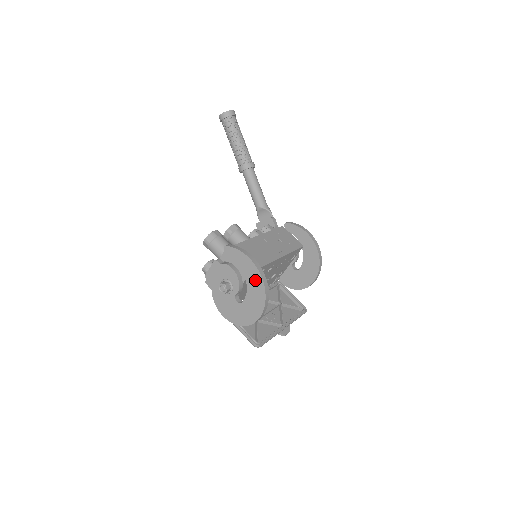
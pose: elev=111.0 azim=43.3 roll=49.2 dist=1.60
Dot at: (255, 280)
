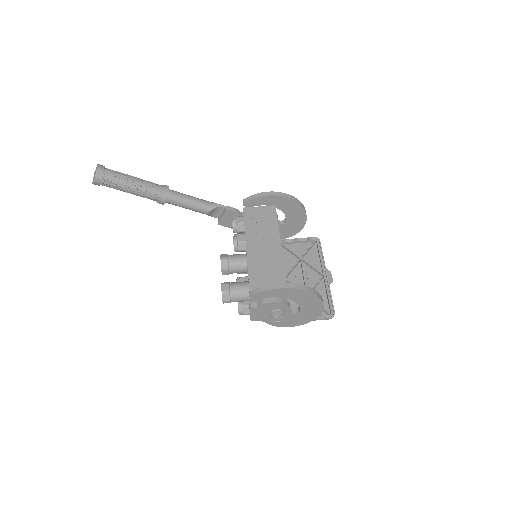
Dot at: (299, 295)
